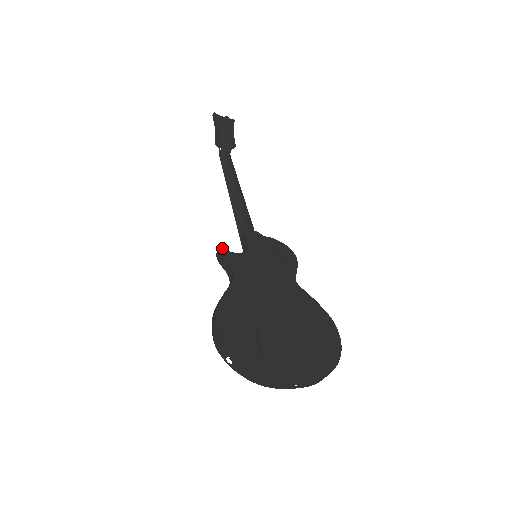
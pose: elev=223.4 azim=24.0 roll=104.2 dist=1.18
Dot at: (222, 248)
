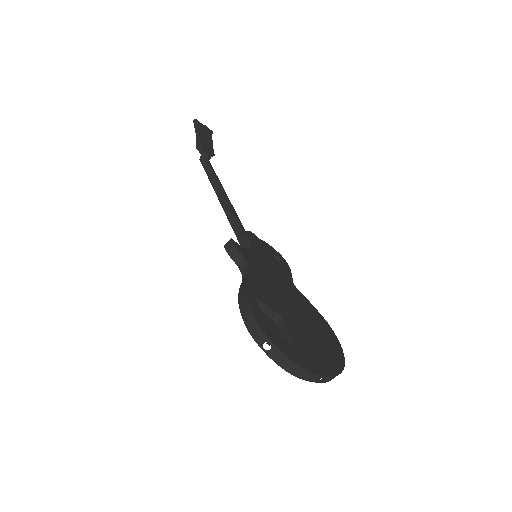
Dot at: (233, 240)
